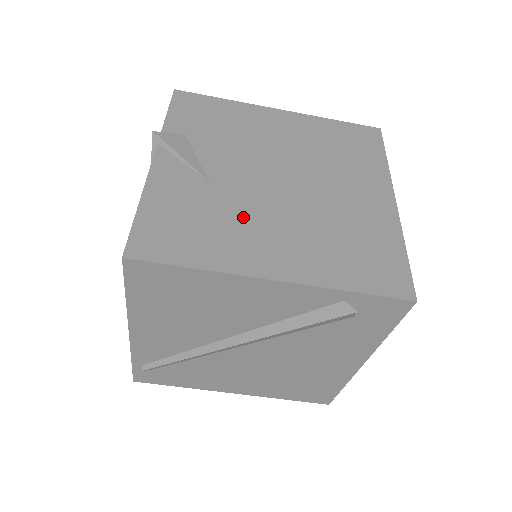
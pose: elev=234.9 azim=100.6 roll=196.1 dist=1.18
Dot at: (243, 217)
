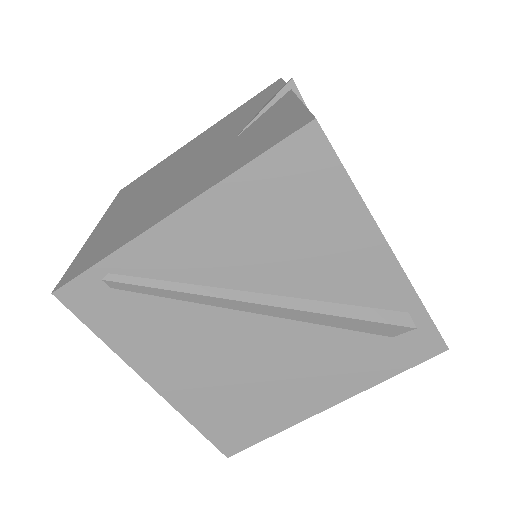
Dot at: occluded
